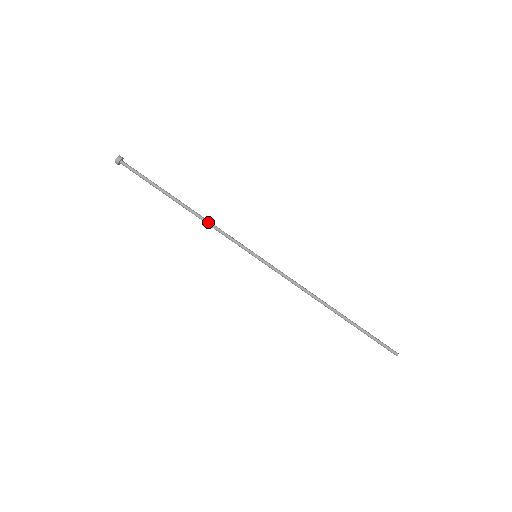
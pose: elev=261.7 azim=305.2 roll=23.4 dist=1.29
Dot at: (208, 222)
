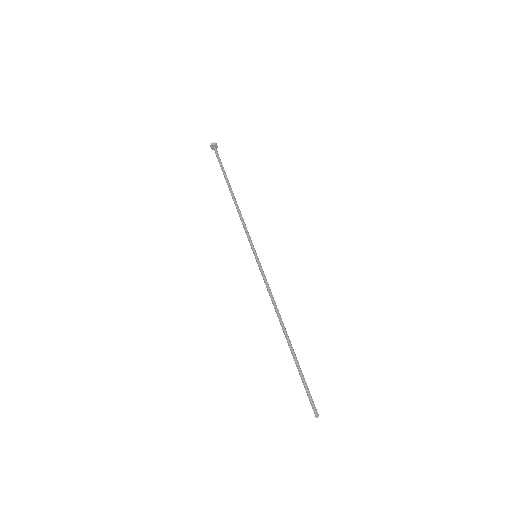
Dot at: (239, 213)
